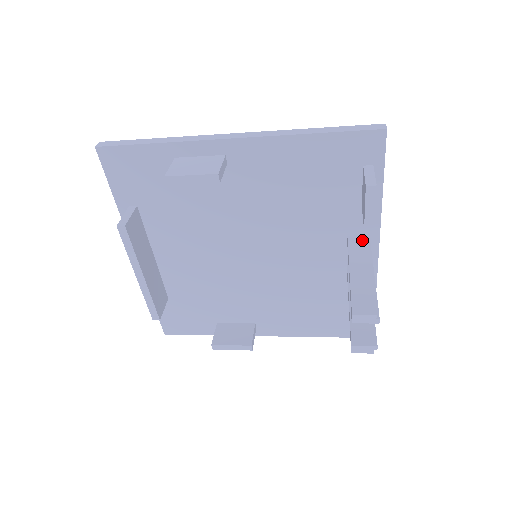
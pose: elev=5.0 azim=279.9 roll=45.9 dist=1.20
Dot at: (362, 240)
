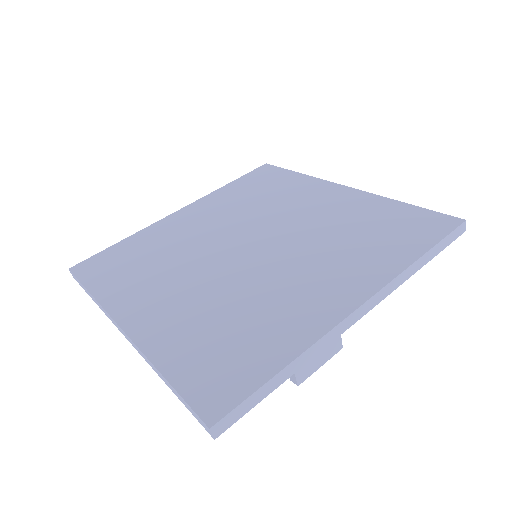
Dot at: occluded
